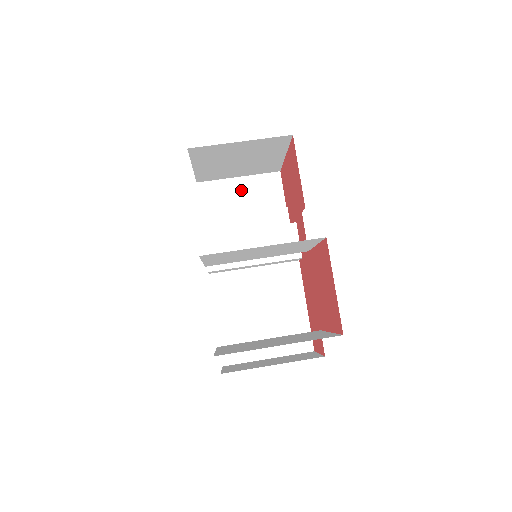
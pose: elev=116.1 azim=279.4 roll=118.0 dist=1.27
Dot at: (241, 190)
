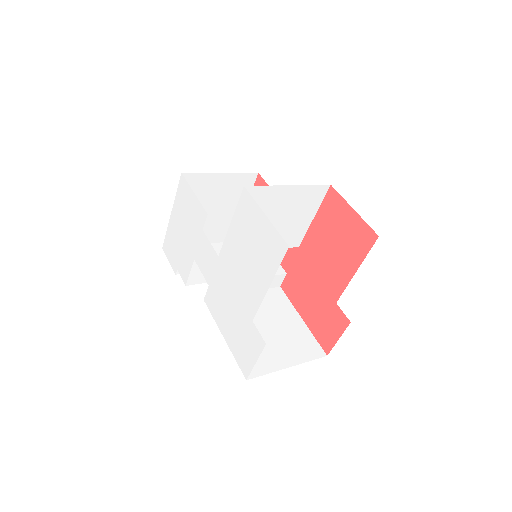
Dot at: occluded
